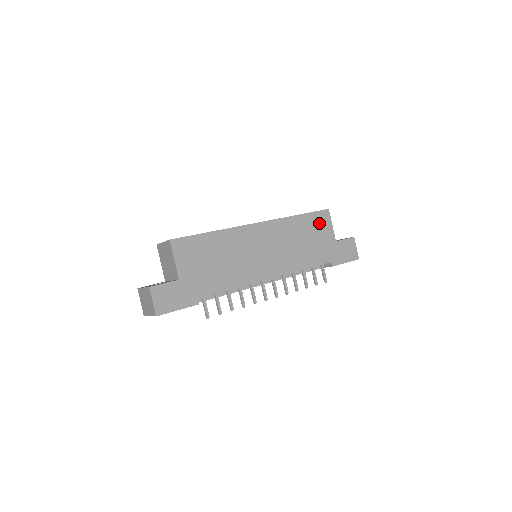
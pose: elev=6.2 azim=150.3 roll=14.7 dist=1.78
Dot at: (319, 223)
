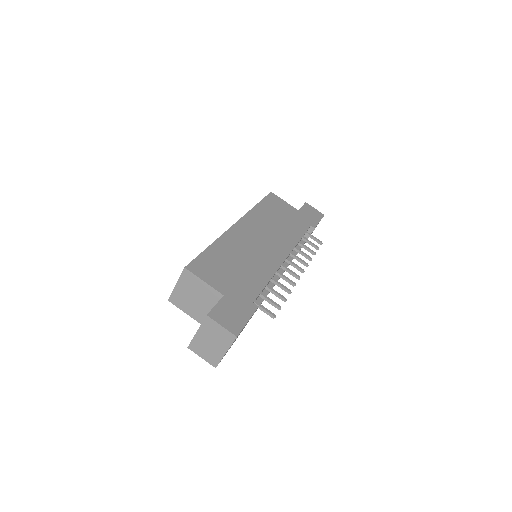
Dot at: (275, 204)
